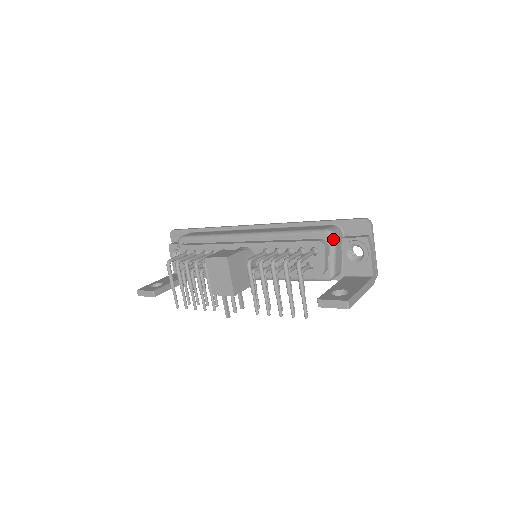
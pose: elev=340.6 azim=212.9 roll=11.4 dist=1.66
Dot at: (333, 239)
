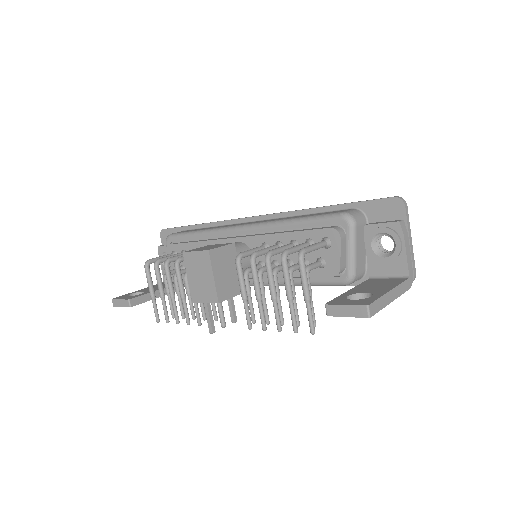
Dot at: (351, 225)
